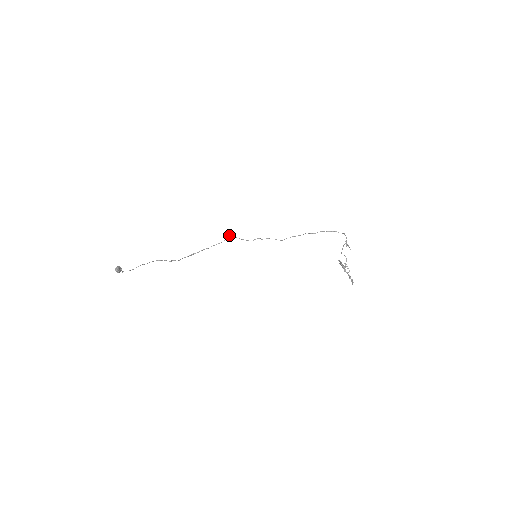
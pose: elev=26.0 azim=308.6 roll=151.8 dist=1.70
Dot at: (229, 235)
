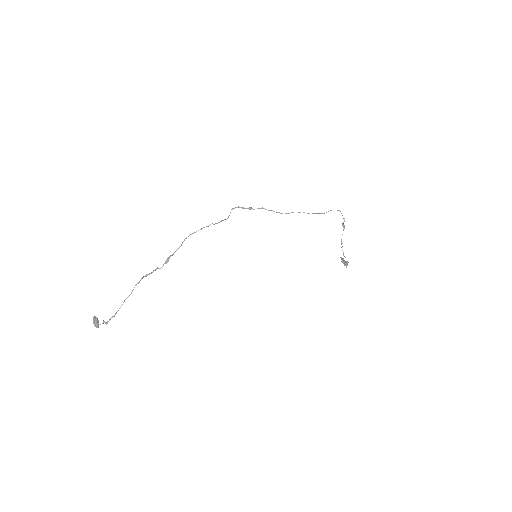
Dot at: occluded
